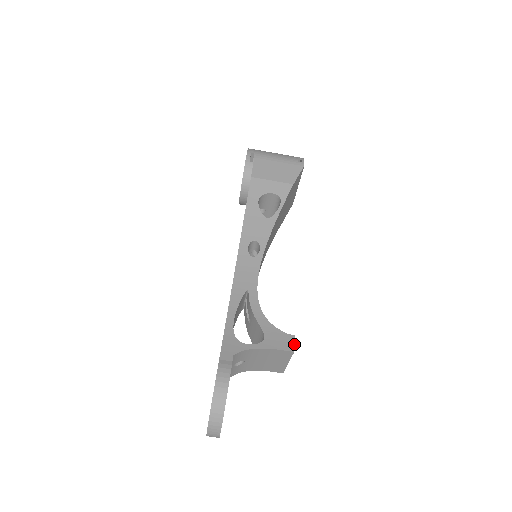
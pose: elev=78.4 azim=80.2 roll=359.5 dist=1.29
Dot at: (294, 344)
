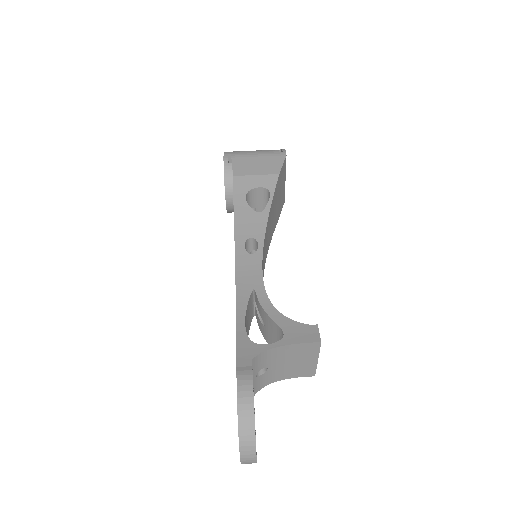
Dot at: (319, 334)
